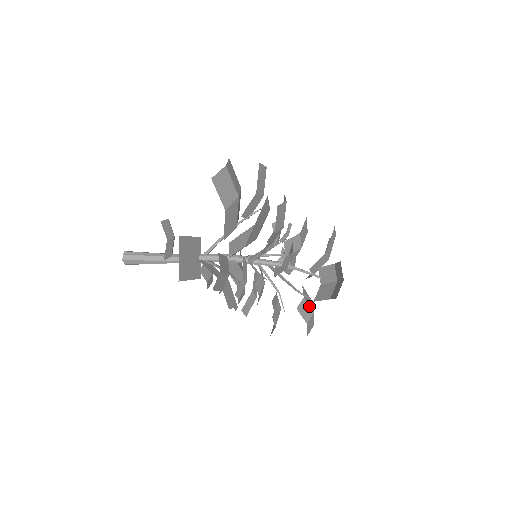
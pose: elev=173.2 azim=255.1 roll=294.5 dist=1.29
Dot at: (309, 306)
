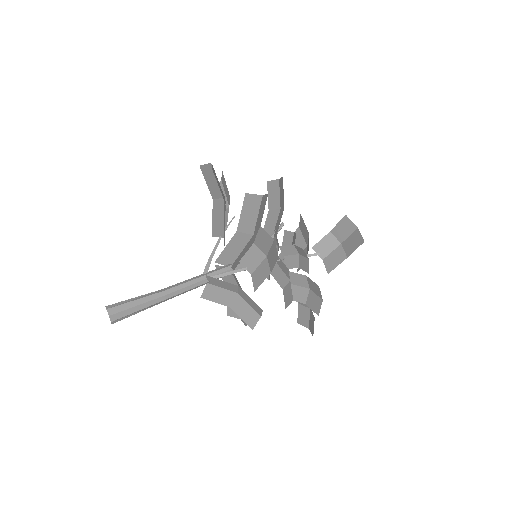
Dot at: occluded
